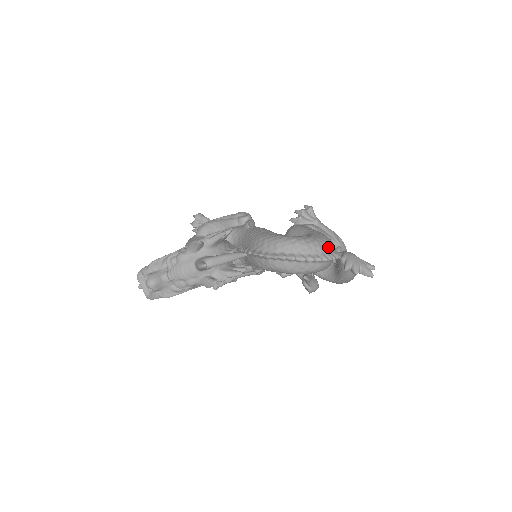
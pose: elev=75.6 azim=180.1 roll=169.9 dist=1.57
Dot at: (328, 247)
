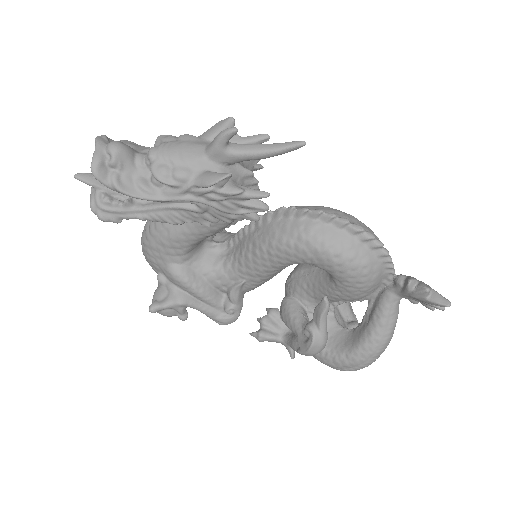
Dot at: occluded
